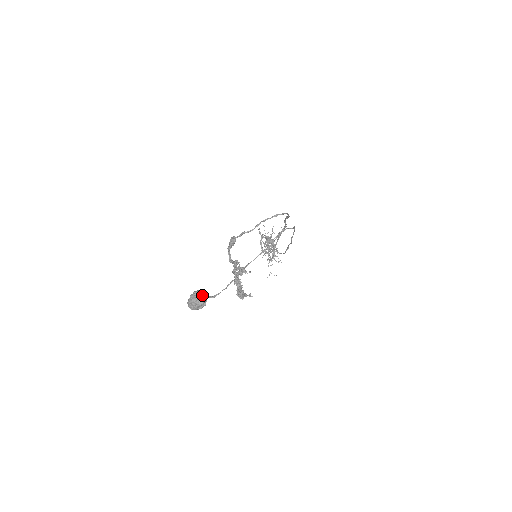
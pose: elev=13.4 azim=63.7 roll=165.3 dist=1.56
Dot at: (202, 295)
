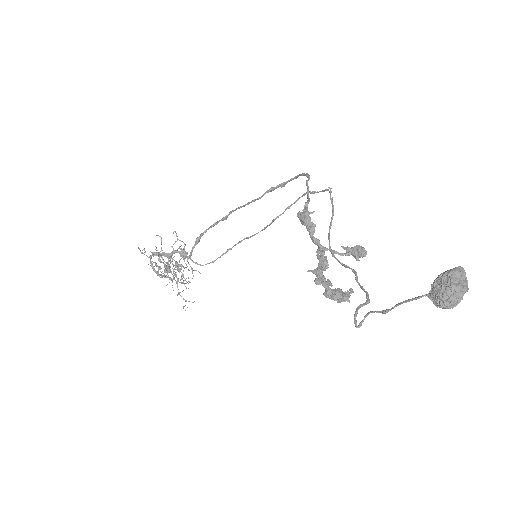
Dot at: (465, 273)
